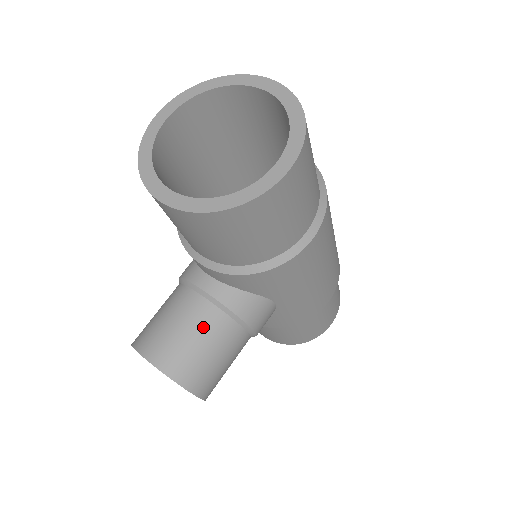
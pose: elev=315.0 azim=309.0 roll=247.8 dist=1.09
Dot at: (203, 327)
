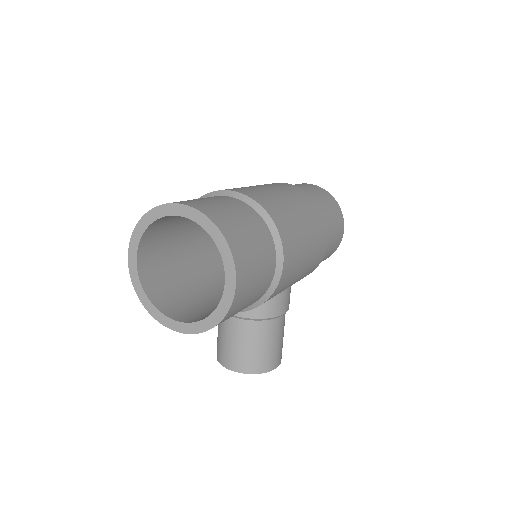
Dot at: (251, 337)
